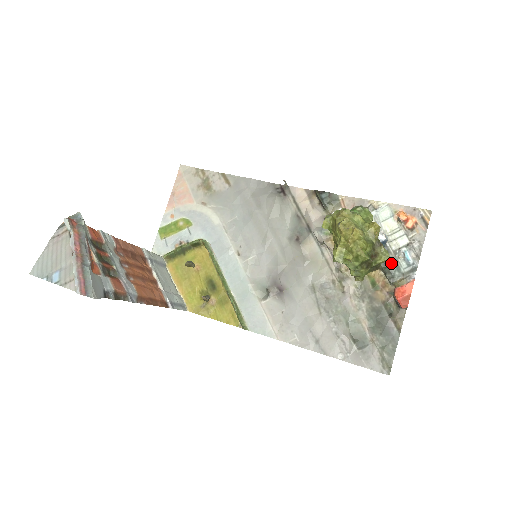
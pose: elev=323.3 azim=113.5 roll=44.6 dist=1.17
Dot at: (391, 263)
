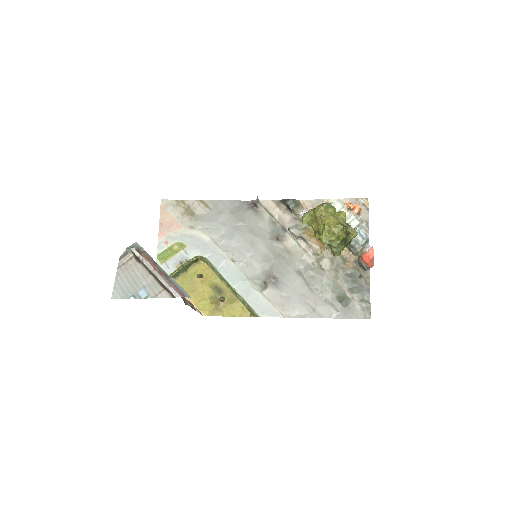
Dot at: occluded
